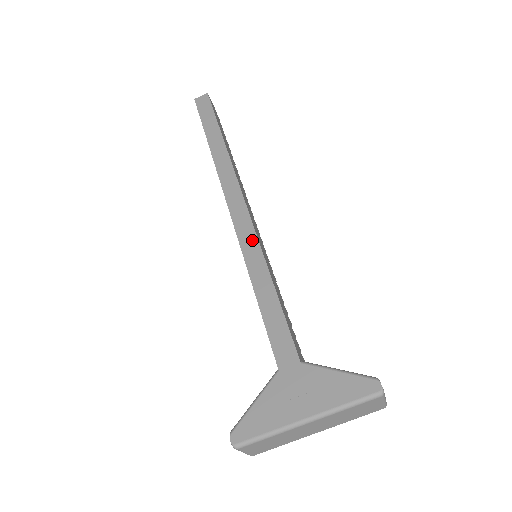
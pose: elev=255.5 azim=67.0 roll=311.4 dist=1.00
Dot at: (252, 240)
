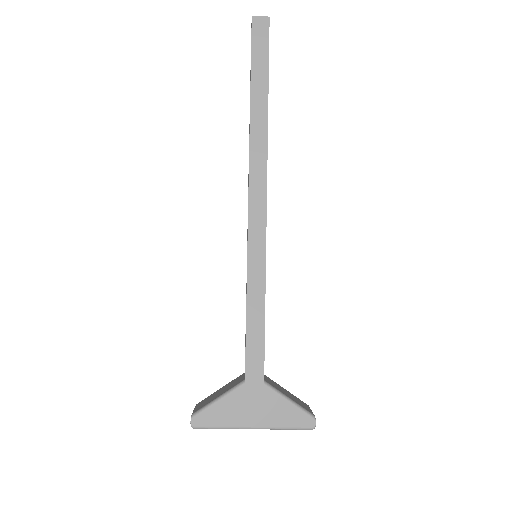
Dot at: (260, 250)
